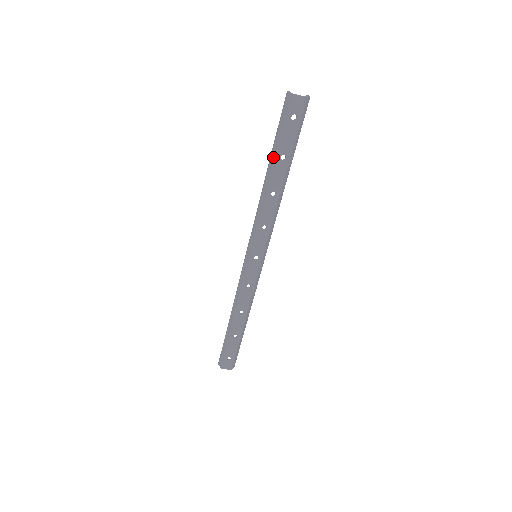
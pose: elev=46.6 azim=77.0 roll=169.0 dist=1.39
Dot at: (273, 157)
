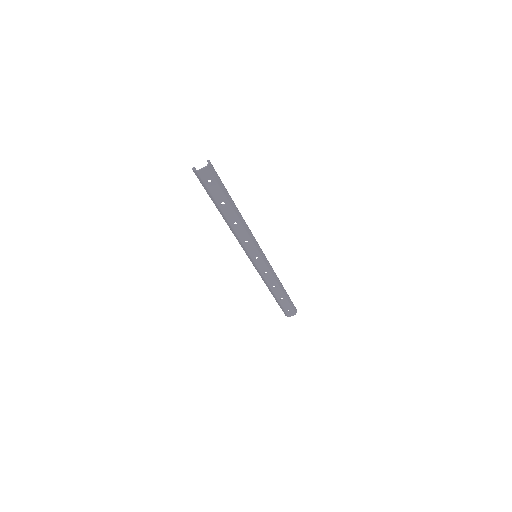
Dot at: (217, 207)
